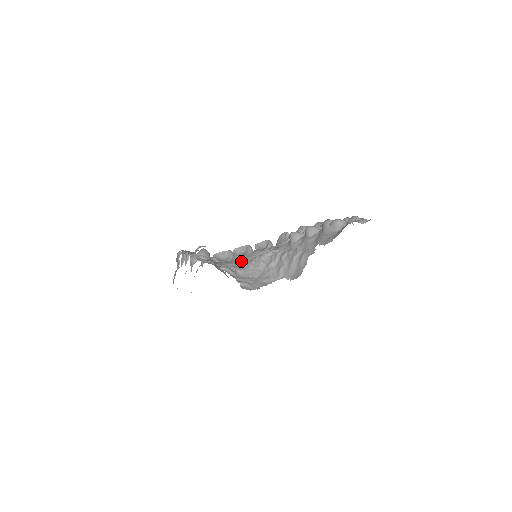
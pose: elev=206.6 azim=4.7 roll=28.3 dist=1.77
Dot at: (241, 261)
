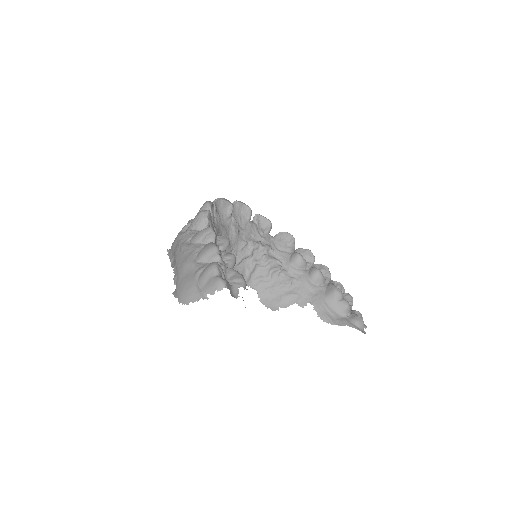
Dot at: (236, 235)
